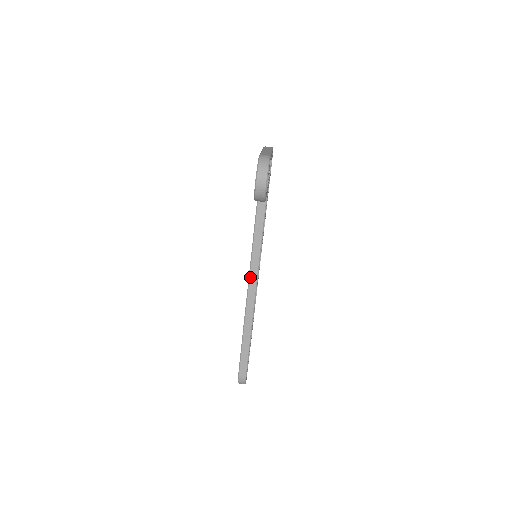
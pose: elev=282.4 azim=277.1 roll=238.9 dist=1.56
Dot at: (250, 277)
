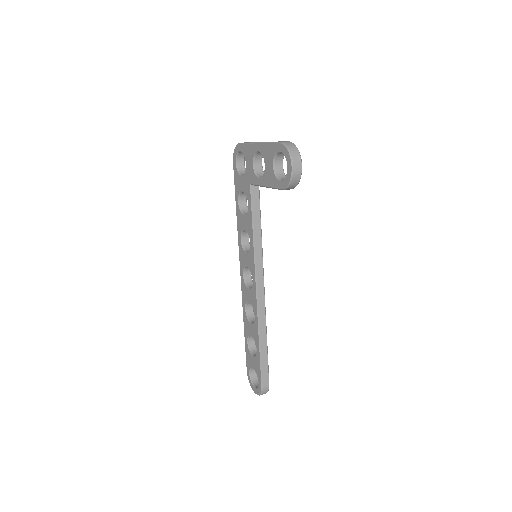
Dot at: (257, 279)
